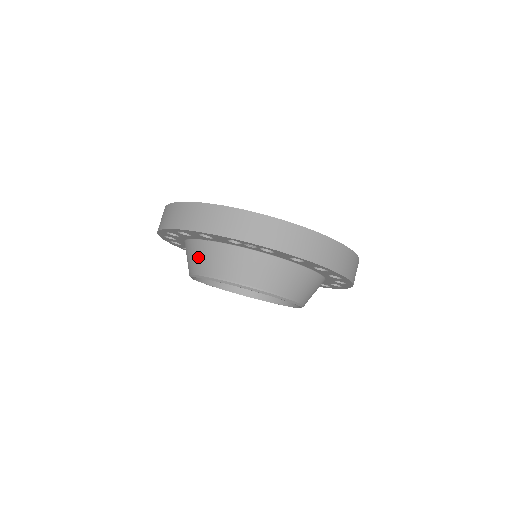
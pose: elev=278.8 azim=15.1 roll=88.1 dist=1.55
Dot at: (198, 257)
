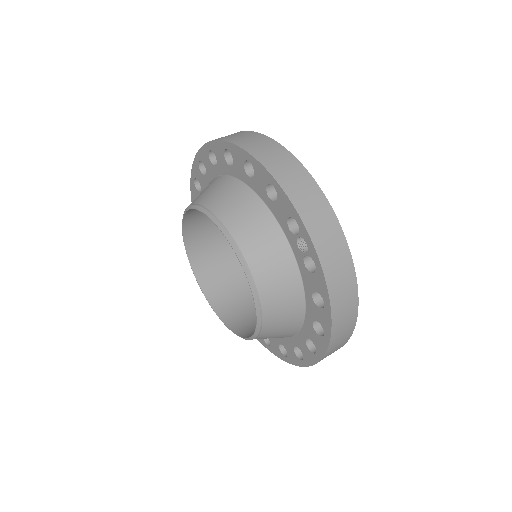
Dot at: (231, 200)
